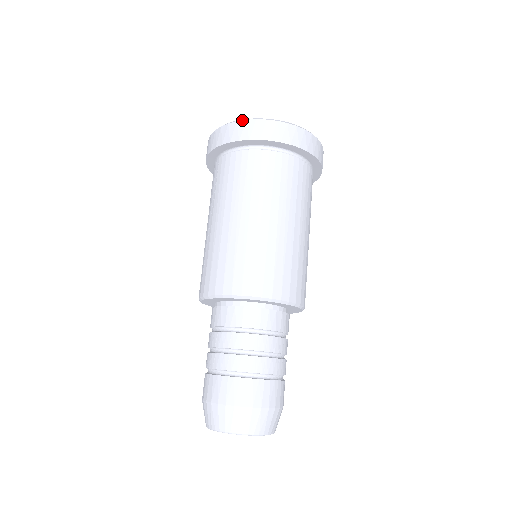
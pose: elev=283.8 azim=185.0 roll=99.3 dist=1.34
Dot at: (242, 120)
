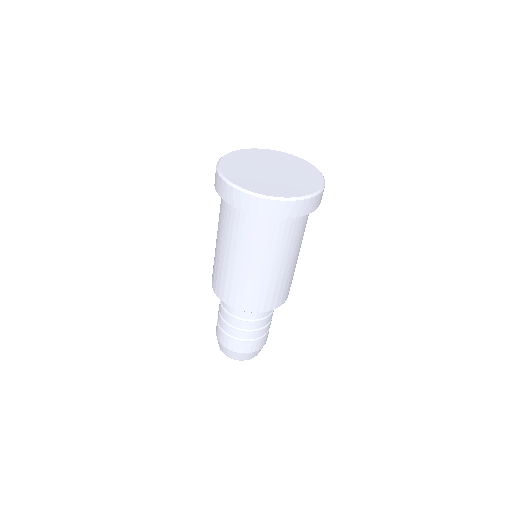
Dot at: (224, 181)
